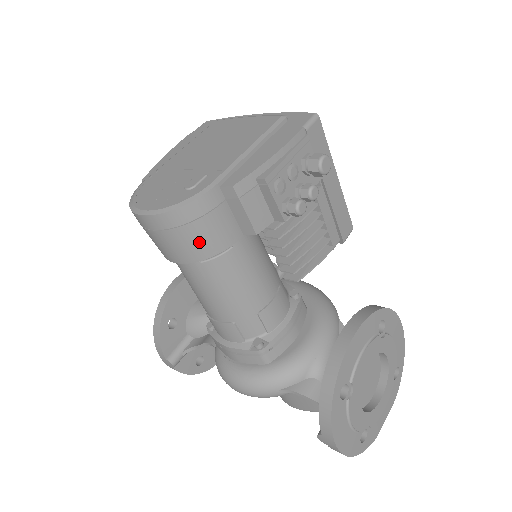
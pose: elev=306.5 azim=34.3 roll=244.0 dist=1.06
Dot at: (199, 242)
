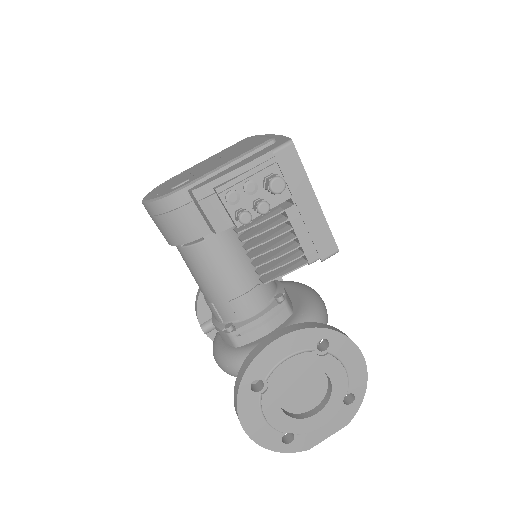
Dot at: (173, 230)
